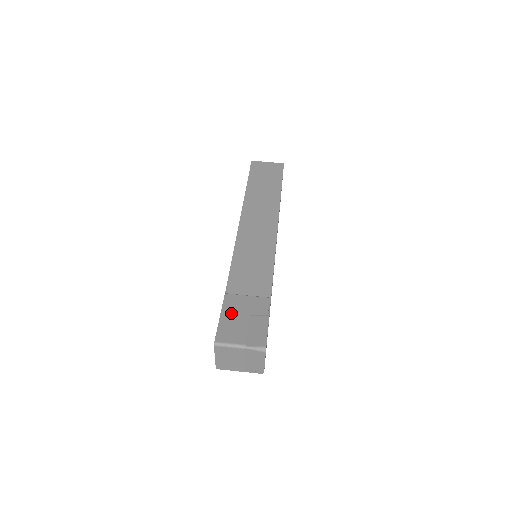
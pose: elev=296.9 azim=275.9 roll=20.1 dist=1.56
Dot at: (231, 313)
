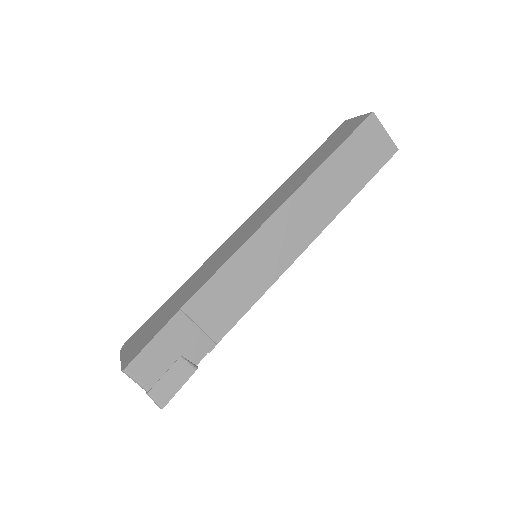
Dot at: (166, 341)
